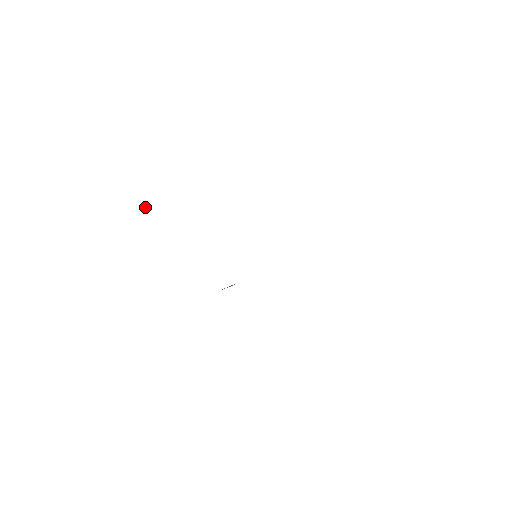
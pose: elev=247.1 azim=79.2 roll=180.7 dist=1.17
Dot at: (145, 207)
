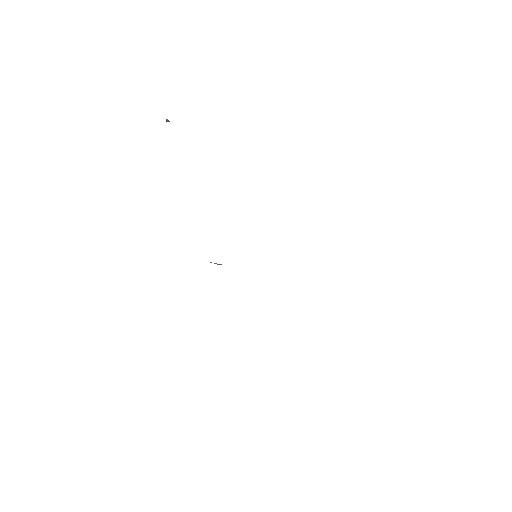
Dot at: (167, 120)
